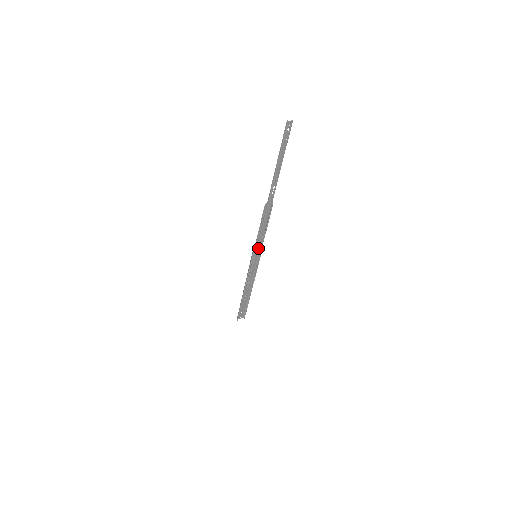
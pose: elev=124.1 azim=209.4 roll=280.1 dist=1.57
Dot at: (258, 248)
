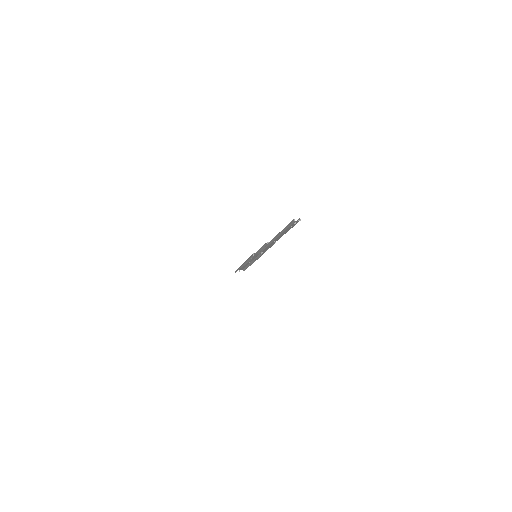
Dot at: (258, 254)
